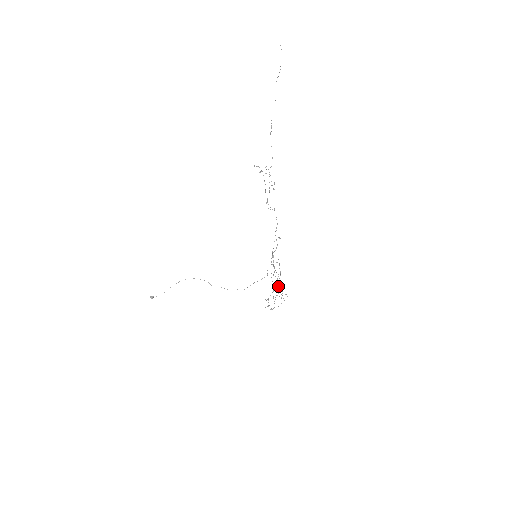
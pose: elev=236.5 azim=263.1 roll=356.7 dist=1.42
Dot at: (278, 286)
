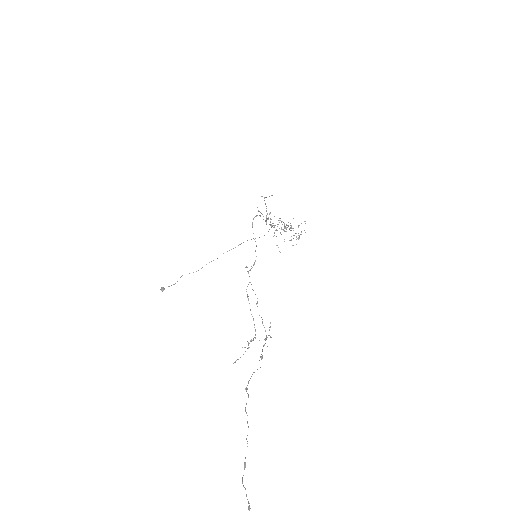
Dot at: occluded
